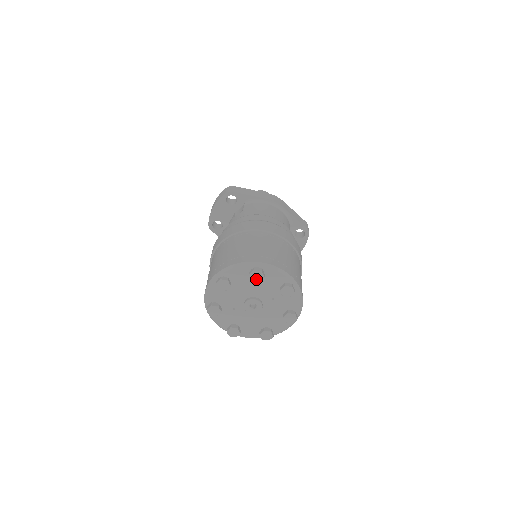
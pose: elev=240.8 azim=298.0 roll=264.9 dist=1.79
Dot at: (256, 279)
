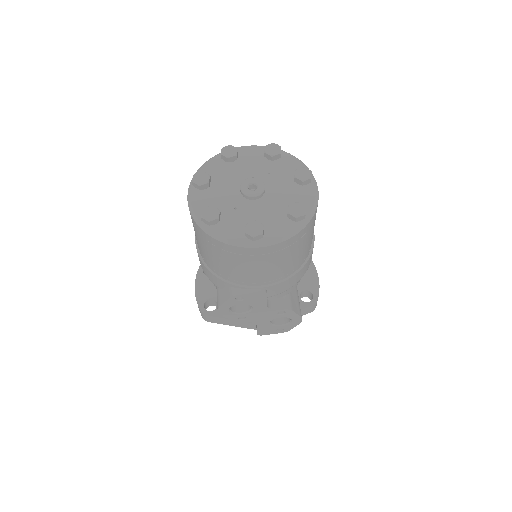
Dot at: (231, 155)
